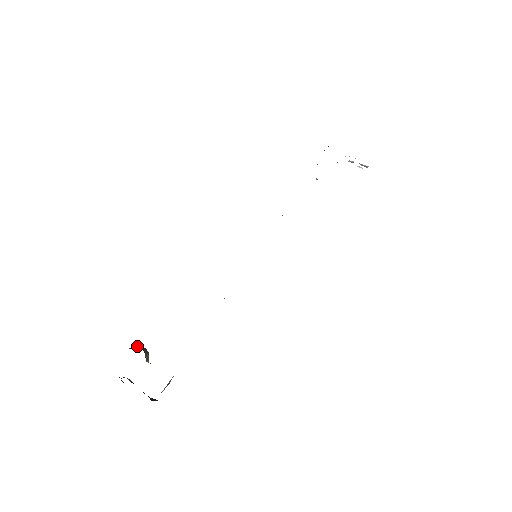
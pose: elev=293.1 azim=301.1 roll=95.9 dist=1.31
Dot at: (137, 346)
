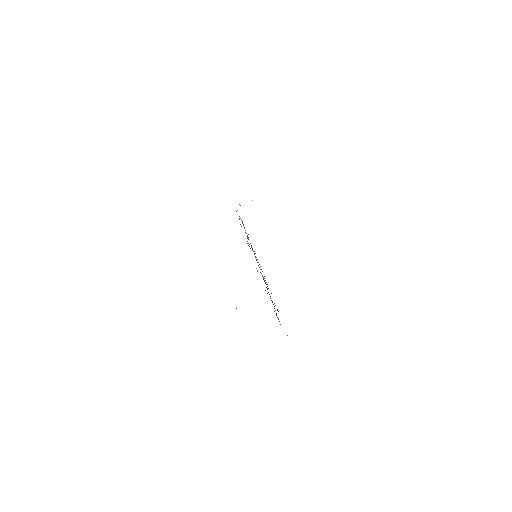
Dot at: occluded
